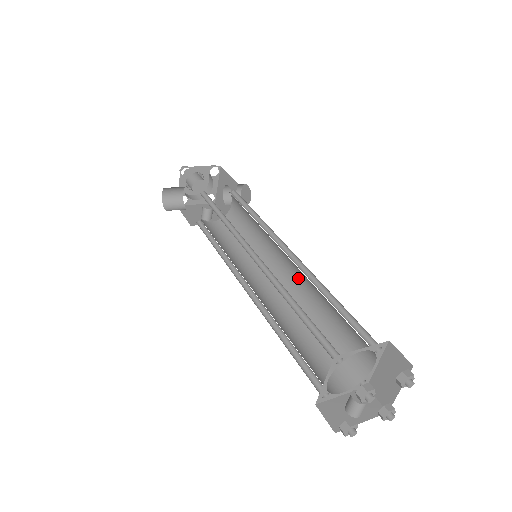
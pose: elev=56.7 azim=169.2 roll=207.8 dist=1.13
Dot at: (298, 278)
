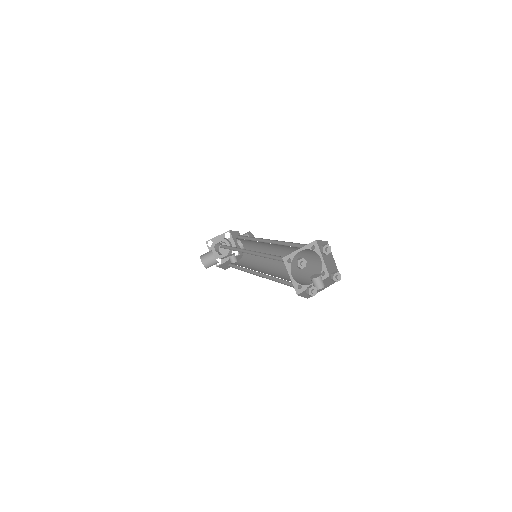
Dot at: (280, 251)
